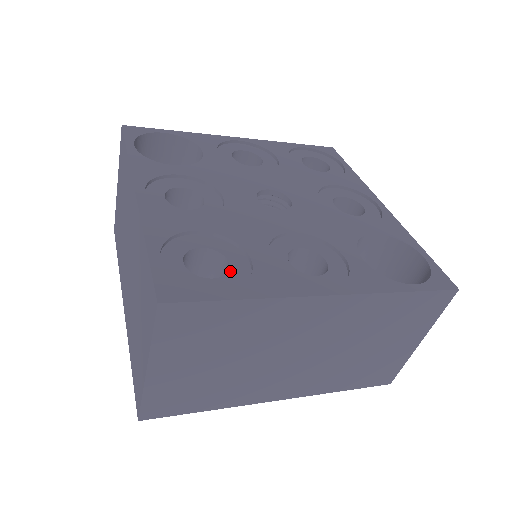
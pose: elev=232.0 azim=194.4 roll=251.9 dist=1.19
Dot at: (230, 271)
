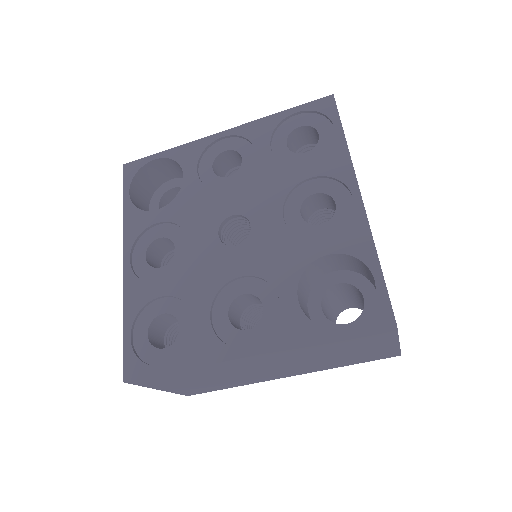
Dot at: (178, 337)
